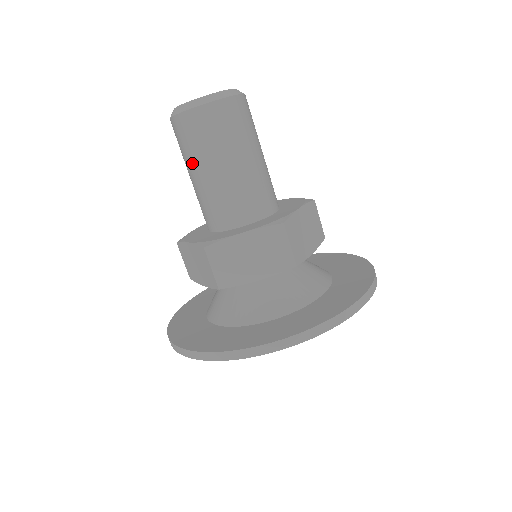
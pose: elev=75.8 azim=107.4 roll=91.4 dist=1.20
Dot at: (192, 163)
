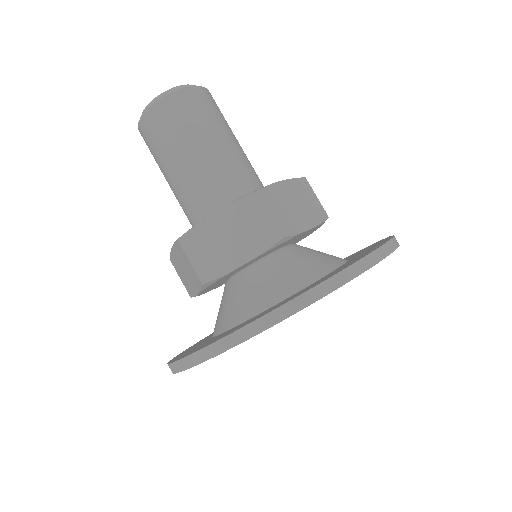
Dot at: (163, 164)
